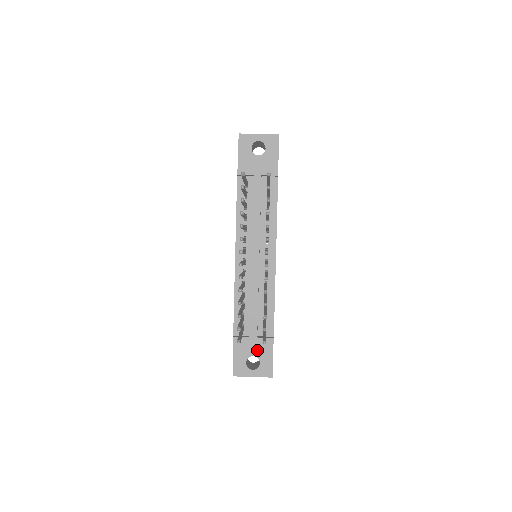
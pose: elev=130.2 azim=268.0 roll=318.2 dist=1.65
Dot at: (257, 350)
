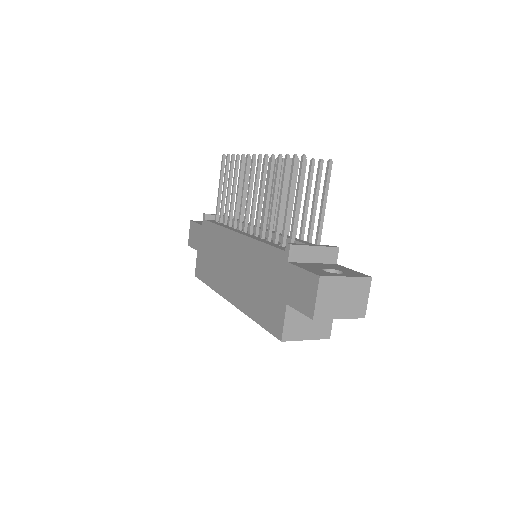
Dot at: (326, 266)
